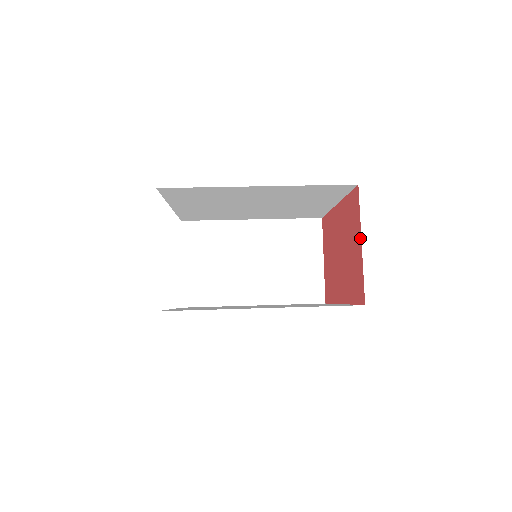
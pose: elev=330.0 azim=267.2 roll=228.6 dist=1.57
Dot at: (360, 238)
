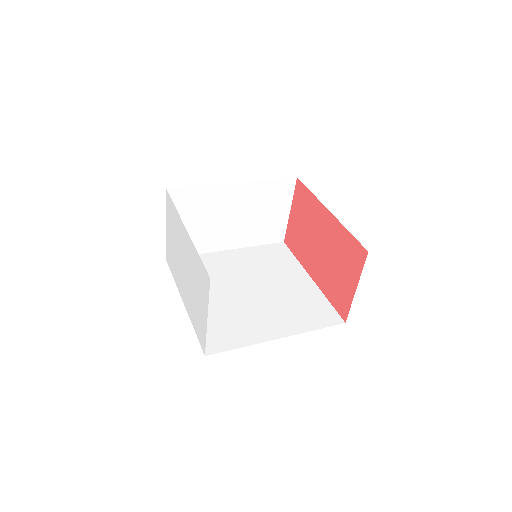
Dot at: (356, 284)
